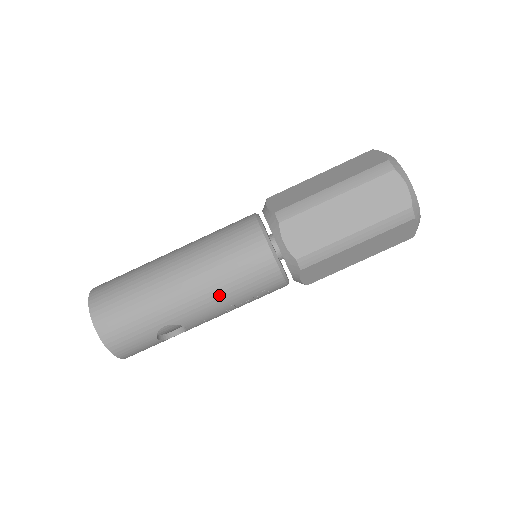
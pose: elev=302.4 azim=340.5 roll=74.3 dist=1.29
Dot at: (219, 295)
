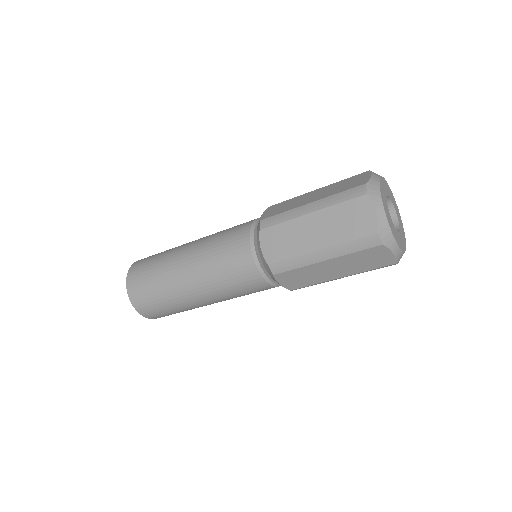
Dot at: occluded
